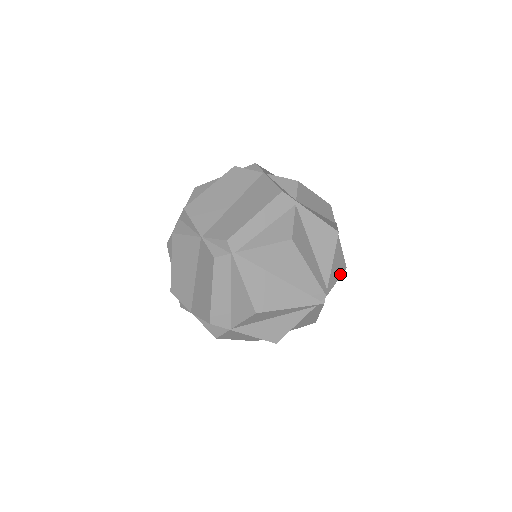
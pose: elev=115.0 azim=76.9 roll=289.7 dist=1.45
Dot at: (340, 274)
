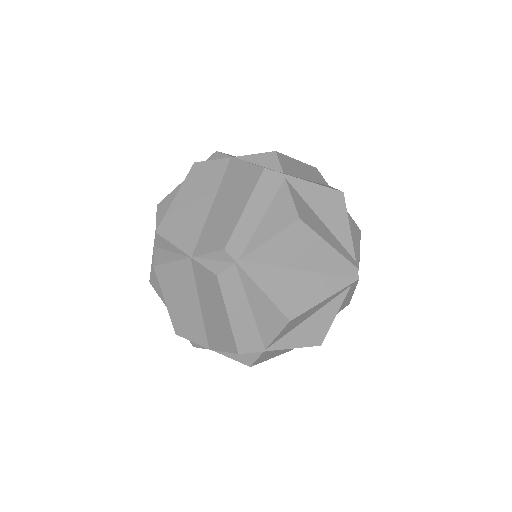
Dot at: (358, 240)
